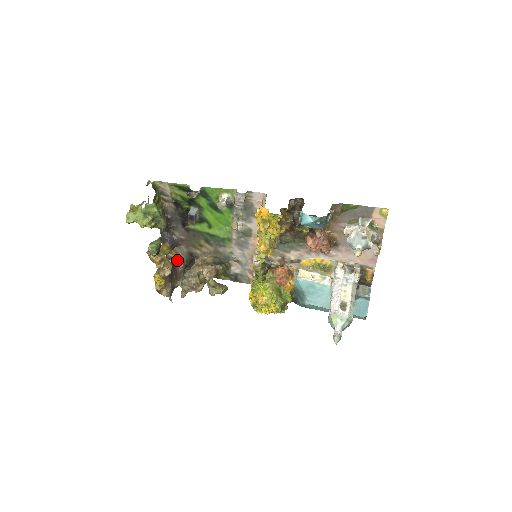
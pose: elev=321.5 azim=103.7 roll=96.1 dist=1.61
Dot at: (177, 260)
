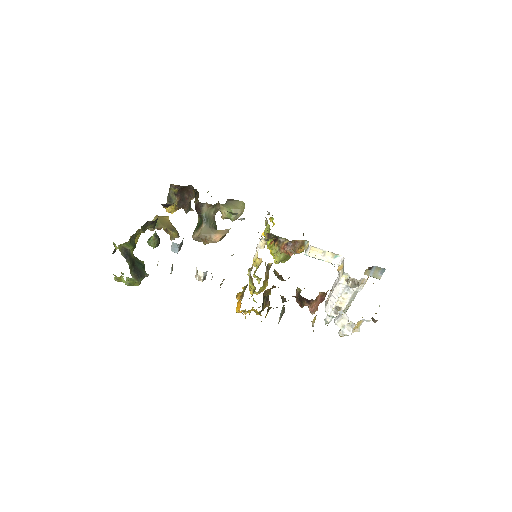
Dot at: (183, 186)
